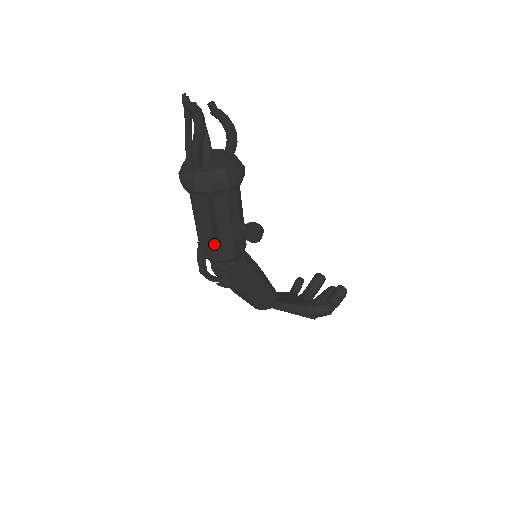
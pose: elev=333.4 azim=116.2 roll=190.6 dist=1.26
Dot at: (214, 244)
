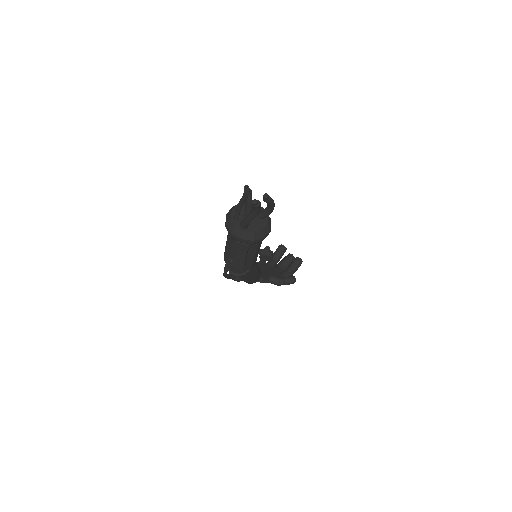
Dot at: (243, 267)
